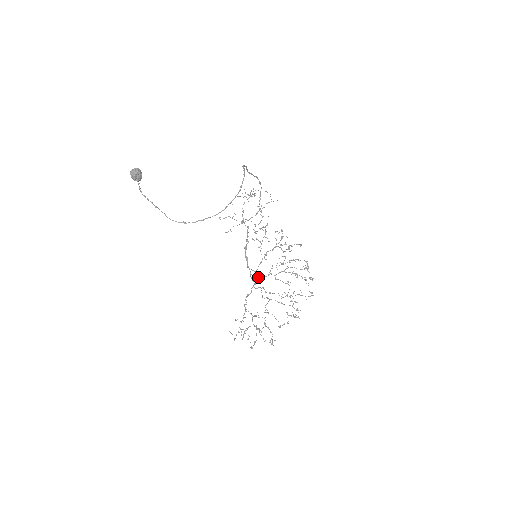
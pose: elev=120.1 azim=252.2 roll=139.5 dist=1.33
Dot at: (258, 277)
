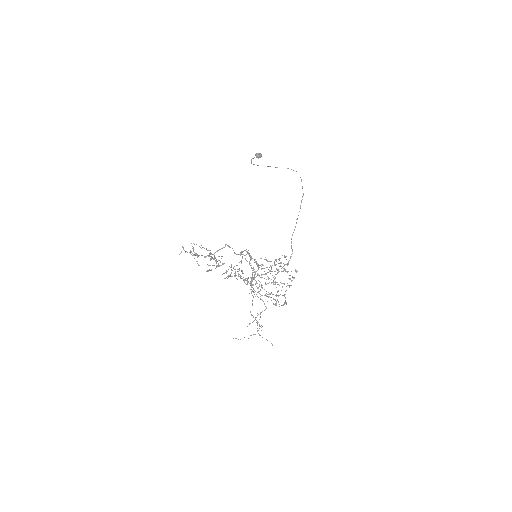
Dot at: (248, 253)
